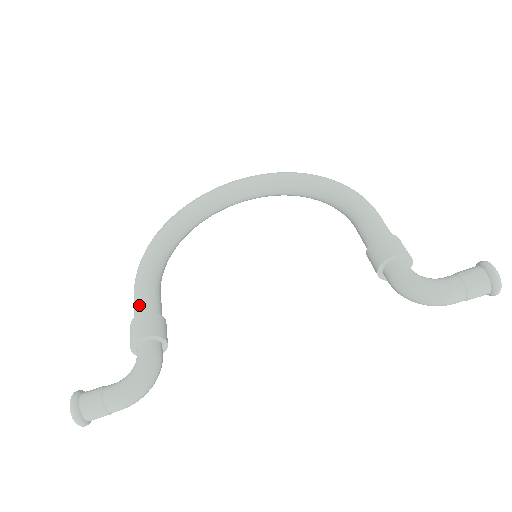
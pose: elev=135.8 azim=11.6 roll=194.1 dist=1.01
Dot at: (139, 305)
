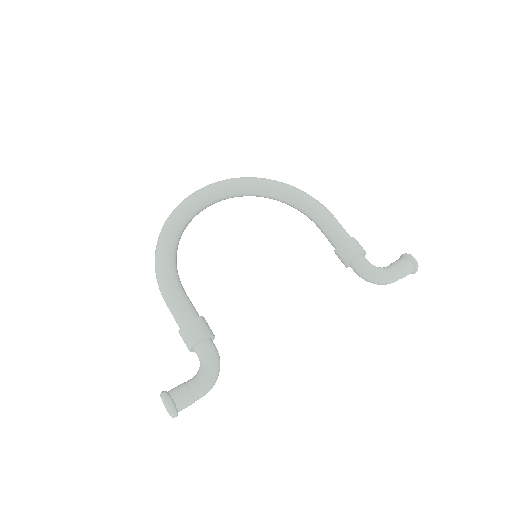
Dot at: (183, 311)
